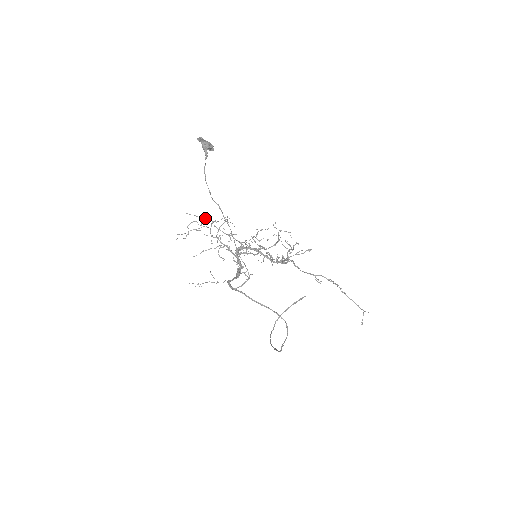
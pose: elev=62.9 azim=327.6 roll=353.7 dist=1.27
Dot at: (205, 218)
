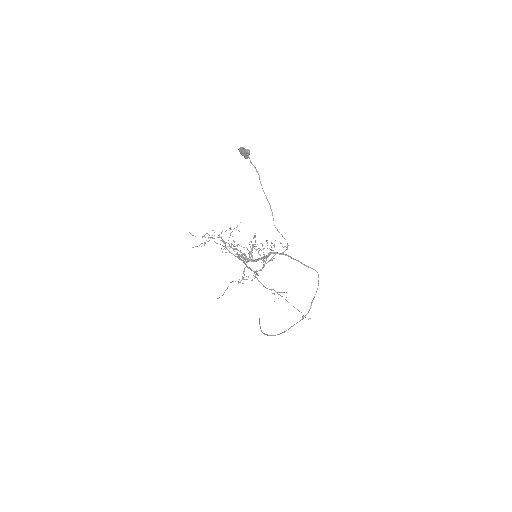
Dot at: (205, 237)
